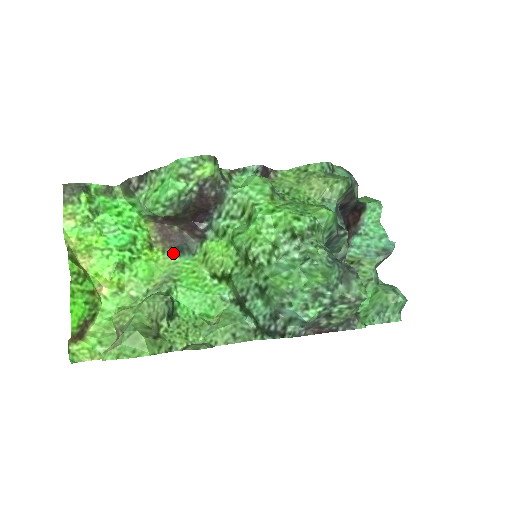
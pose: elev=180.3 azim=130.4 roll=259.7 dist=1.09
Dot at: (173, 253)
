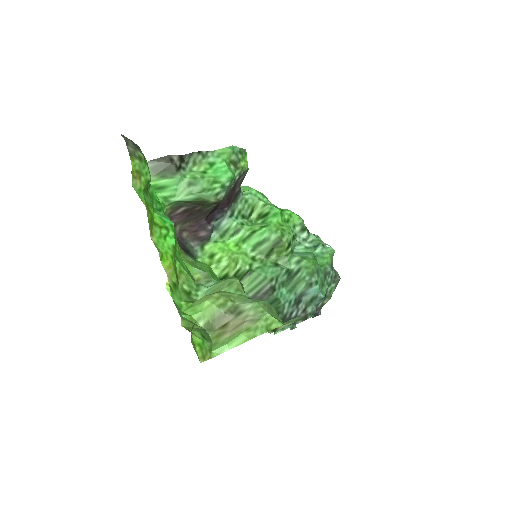
Dot at: (185, 253)
